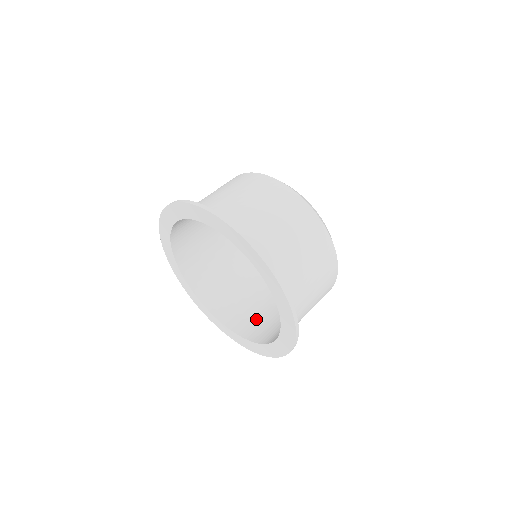
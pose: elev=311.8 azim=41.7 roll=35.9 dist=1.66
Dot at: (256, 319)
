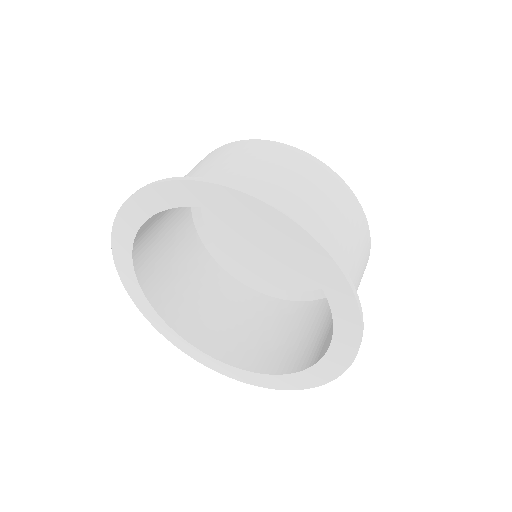
Dot at: (276, 346)
